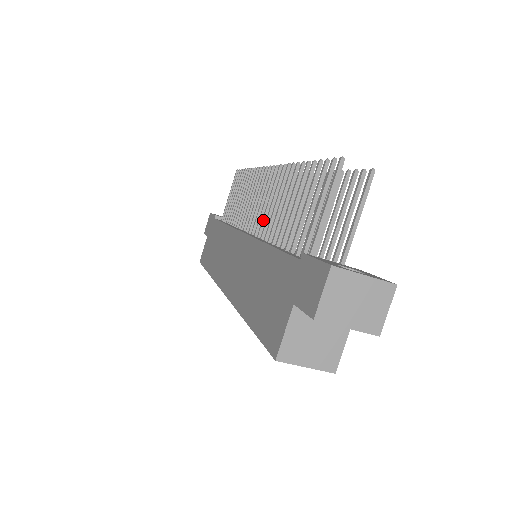
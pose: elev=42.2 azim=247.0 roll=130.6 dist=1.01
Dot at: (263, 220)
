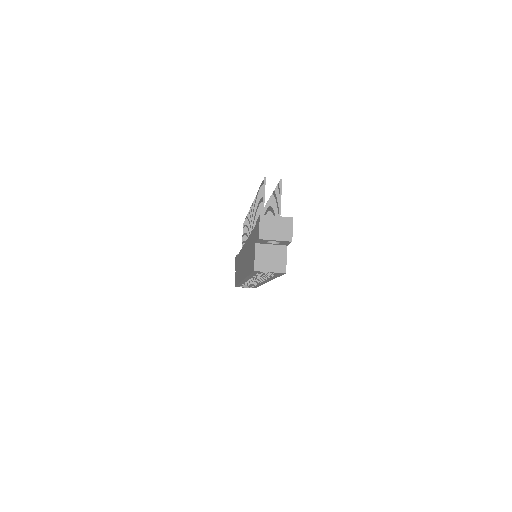
Dot at: occluded
